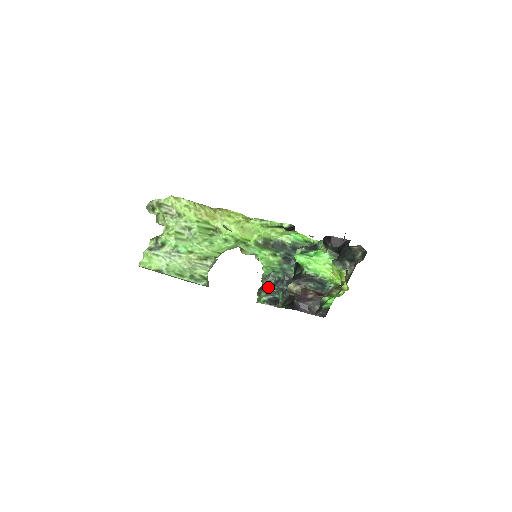
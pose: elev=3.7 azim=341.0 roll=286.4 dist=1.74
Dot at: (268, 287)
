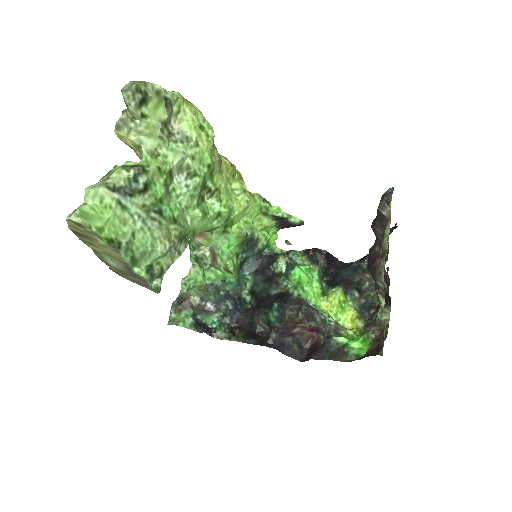
Dot at: (208, 303)
